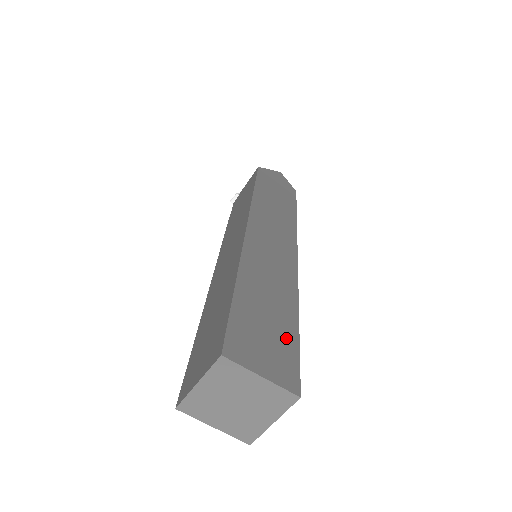
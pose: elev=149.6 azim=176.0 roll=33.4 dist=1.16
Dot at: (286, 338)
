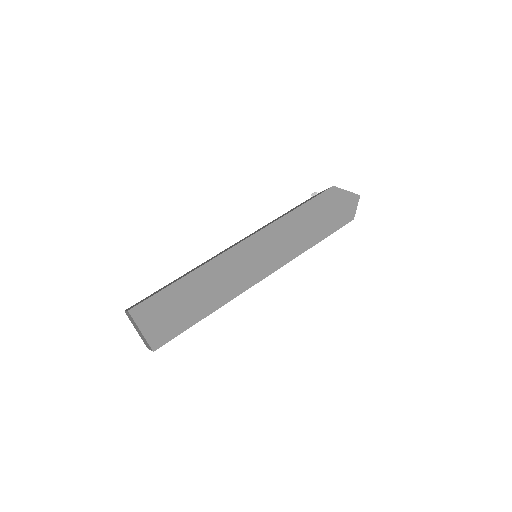
Dot at: (182, 322)
